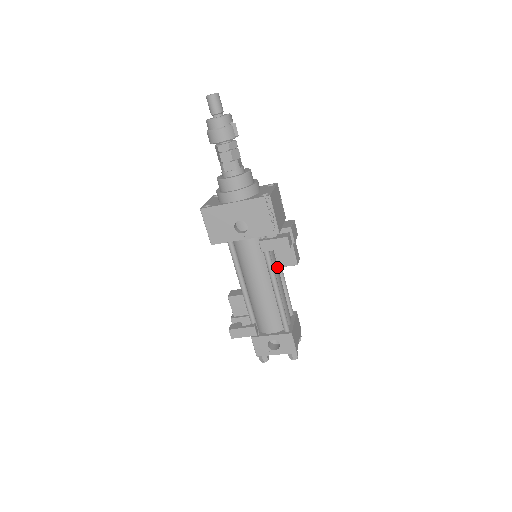
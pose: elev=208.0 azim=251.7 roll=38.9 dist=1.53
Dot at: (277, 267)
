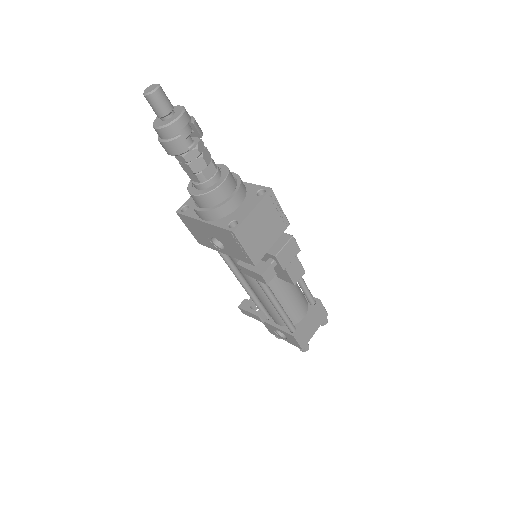
Dot at: occluded
